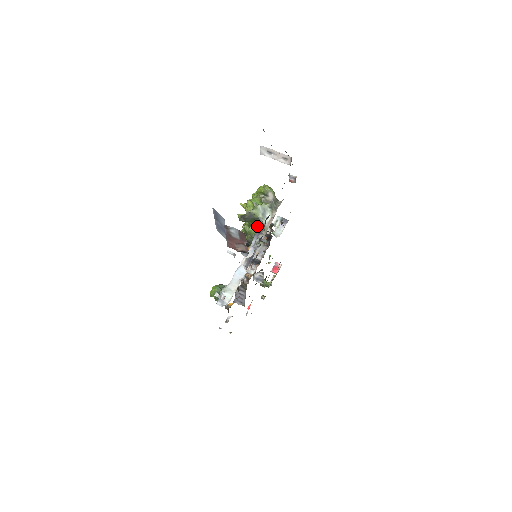
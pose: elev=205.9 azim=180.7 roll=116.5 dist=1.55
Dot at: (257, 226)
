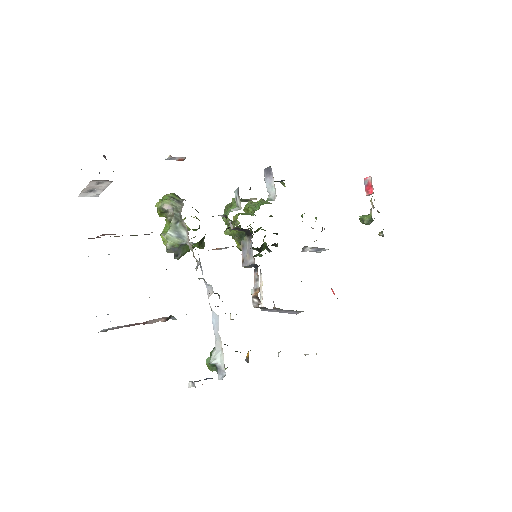
Dot at: occluded
